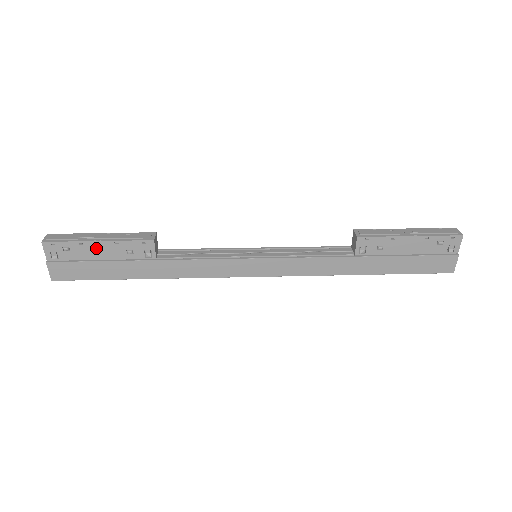
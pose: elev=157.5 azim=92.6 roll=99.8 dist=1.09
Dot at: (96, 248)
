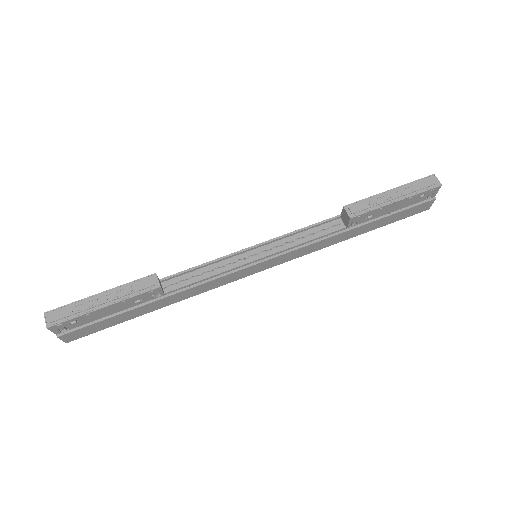
Dot at: (104, 311)
